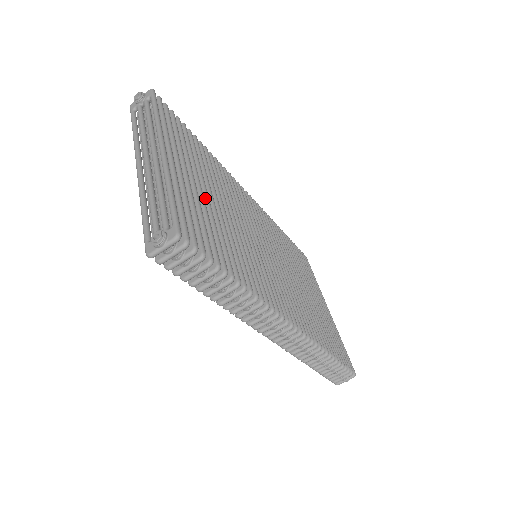
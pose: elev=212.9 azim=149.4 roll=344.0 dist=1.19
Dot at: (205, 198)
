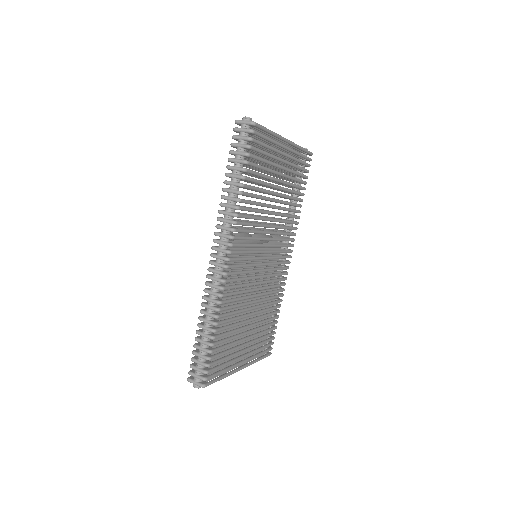
Dot at: (276, 178)
